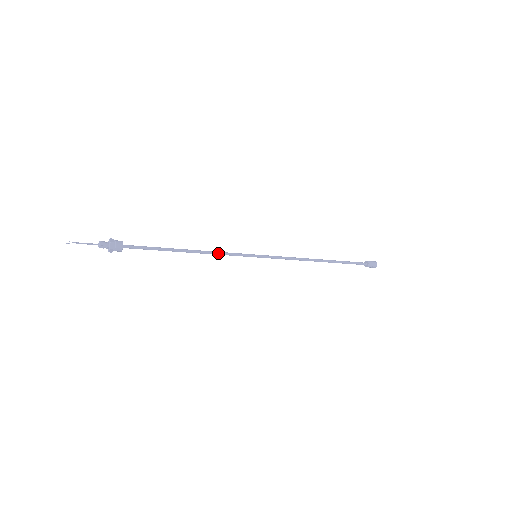
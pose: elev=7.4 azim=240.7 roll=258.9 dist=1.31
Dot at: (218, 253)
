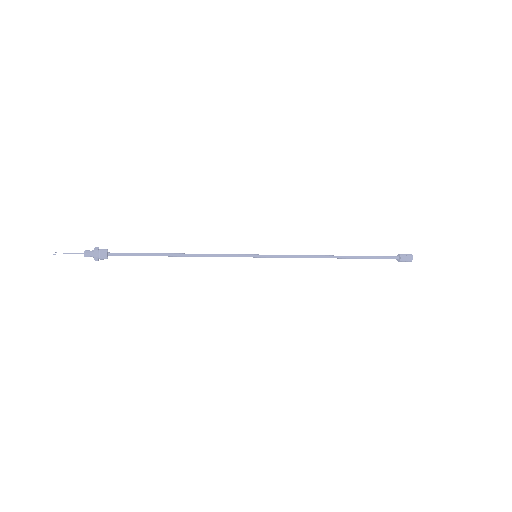
Dot at: (211, 255)
